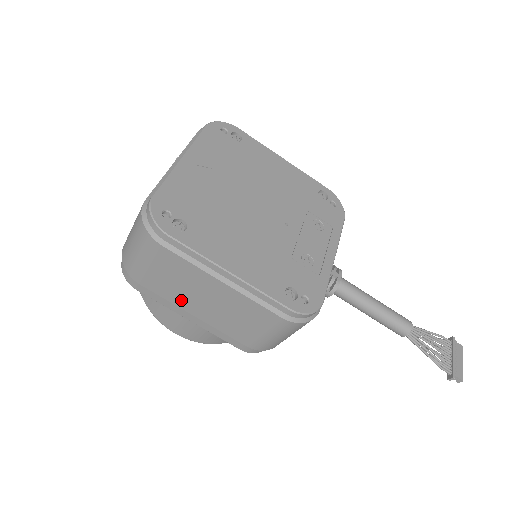
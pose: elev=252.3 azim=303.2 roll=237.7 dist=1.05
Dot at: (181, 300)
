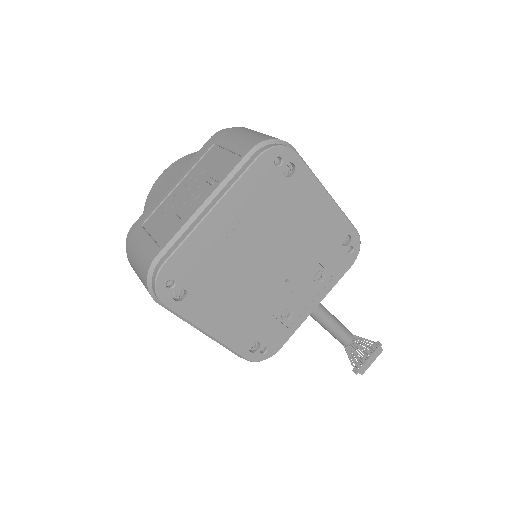
Dot at: occluded
